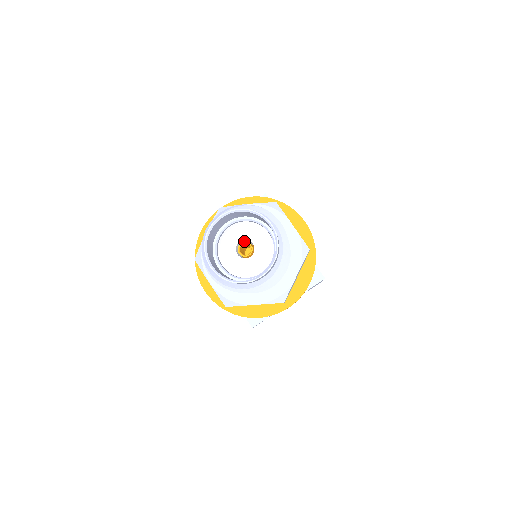
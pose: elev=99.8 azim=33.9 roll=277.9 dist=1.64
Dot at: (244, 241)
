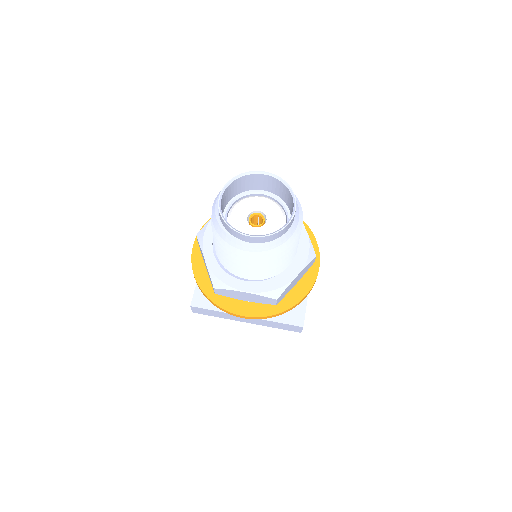
Dot at: (248, 220)
